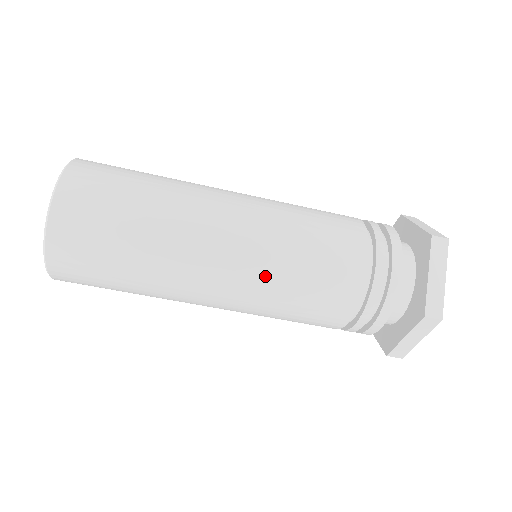
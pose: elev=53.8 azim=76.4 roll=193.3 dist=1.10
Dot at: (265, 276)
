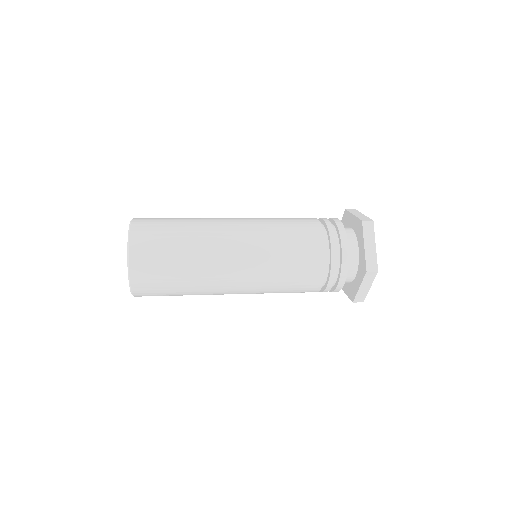
Dot at: (264, 267)
